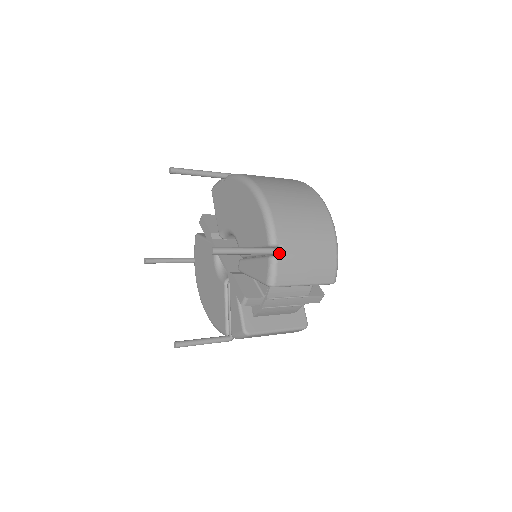
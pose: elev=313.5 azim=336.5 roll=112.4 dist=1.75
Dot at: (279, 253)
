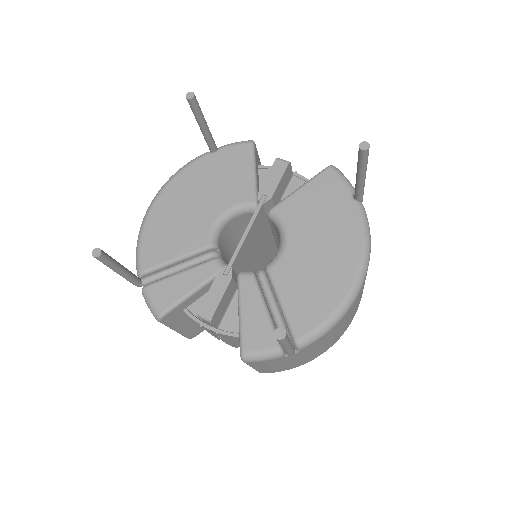
Dot at: occluded
